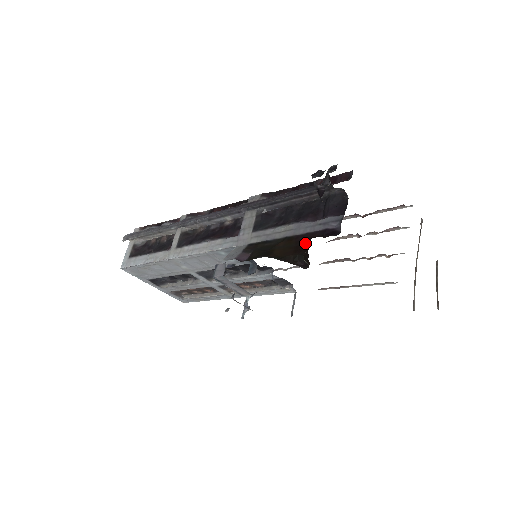
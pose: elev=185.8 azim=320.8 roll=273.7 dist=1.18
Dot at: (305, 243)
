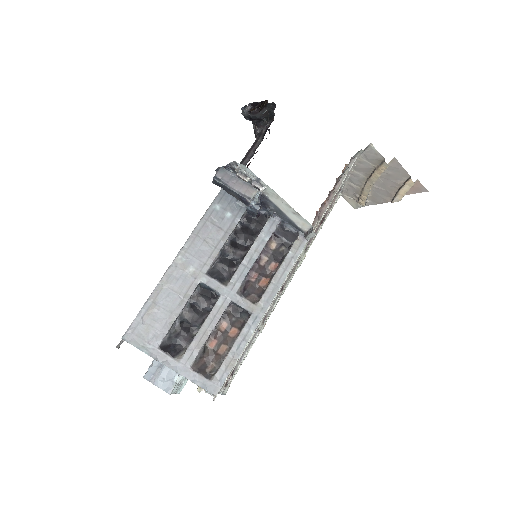
Dot at: occluded
